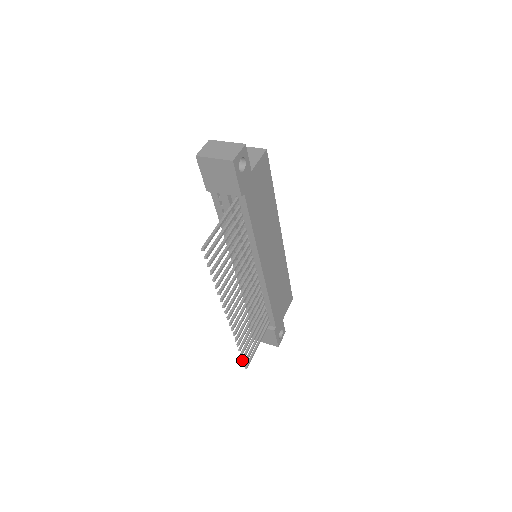
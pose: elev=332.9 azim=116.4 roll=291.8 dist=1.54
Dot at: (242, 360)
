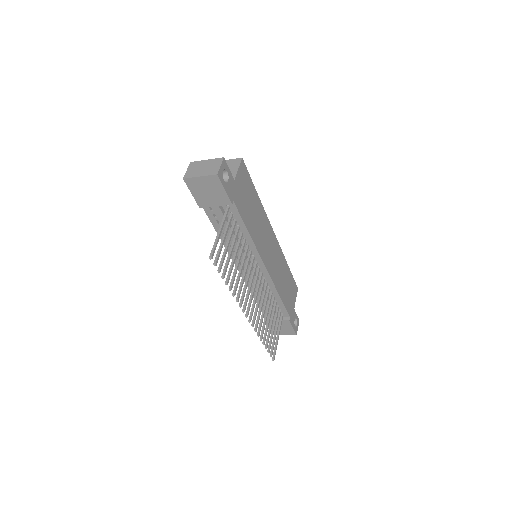
Dot at: occluded
